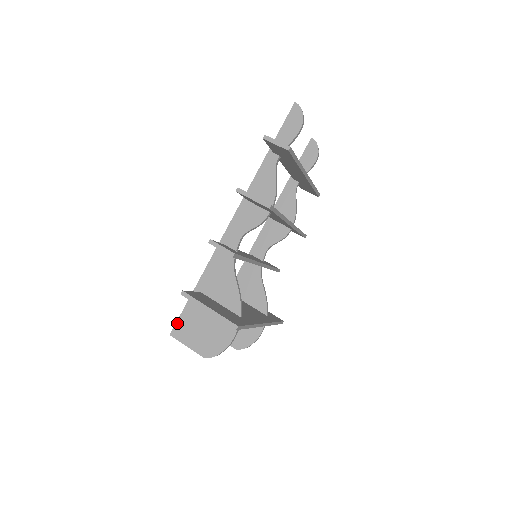
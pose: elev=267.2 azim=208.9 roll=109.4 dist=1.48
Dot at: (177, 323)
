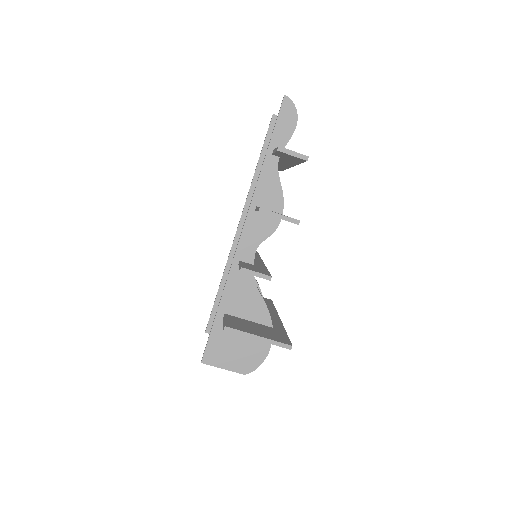
Dot at: (206, 350)
